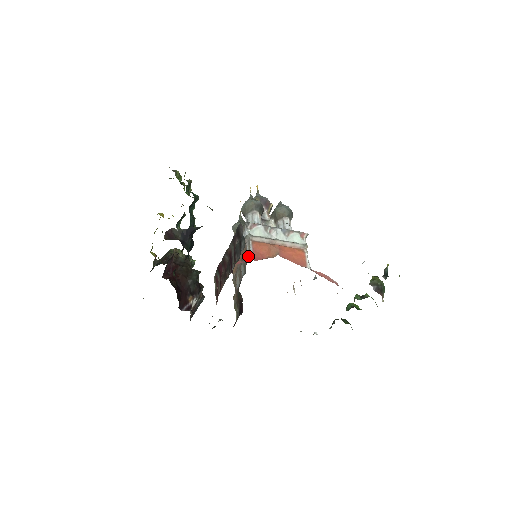
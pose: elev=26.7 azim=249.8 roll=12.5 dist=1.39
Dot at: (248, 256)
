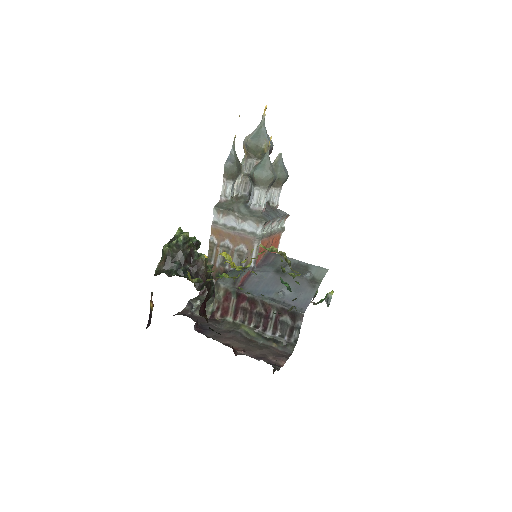
Dot at: (253, 260)
